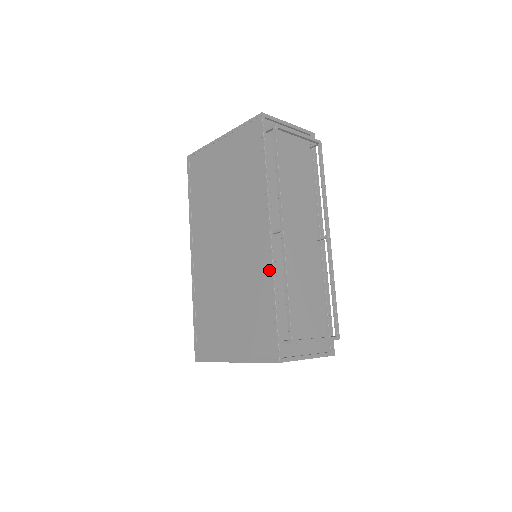
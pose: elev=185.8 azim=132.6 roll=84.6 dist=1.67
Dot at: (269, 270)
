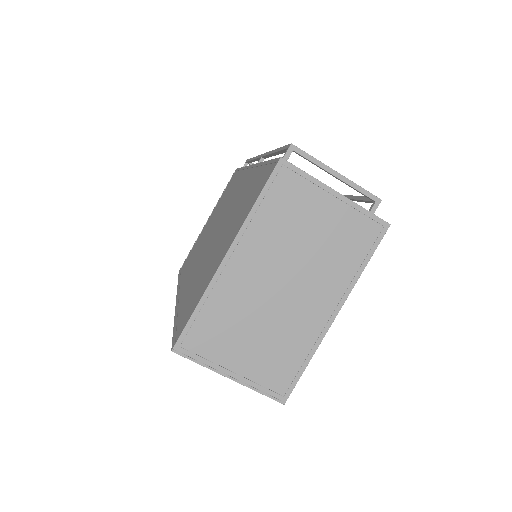
Dot at: (254, 169)
